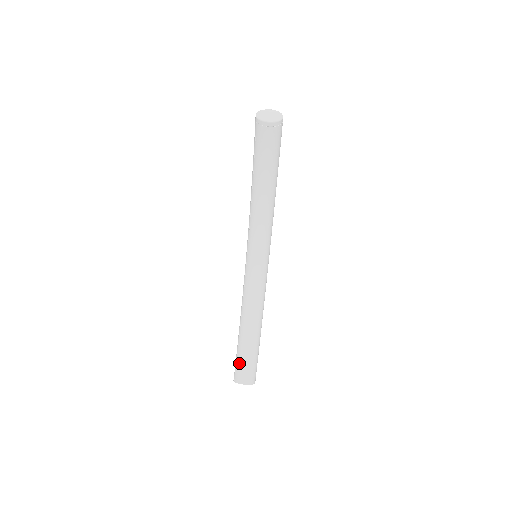
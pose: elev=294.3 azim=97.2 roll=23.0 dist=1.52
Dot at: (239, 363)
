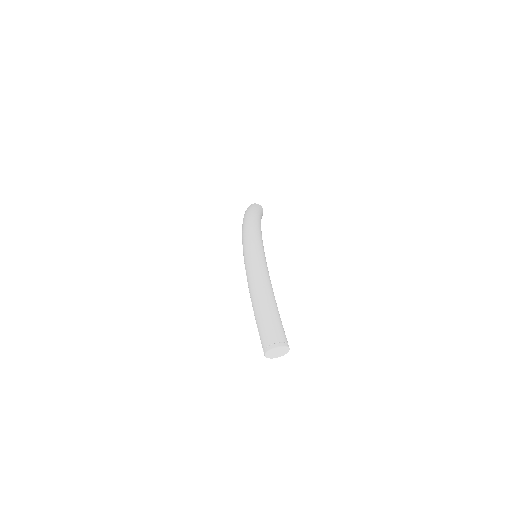
Dot at: occluded
